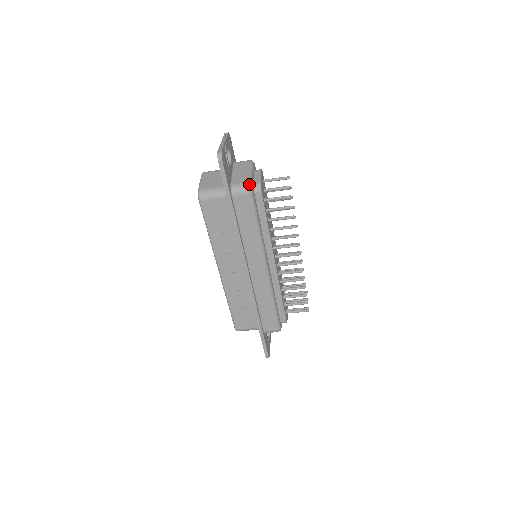
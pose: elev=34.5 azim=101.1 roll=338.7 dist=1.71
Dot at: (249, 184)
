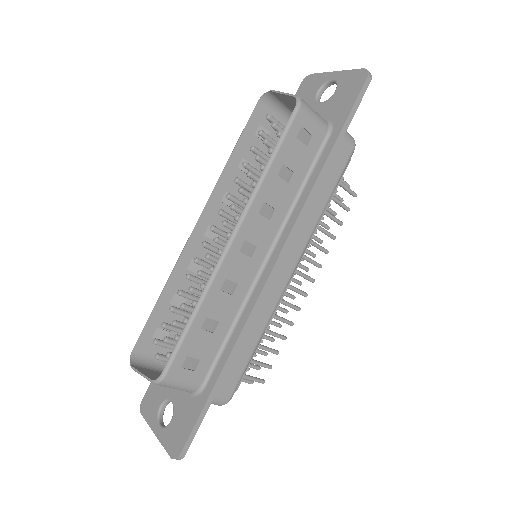
Dot at: occluded
